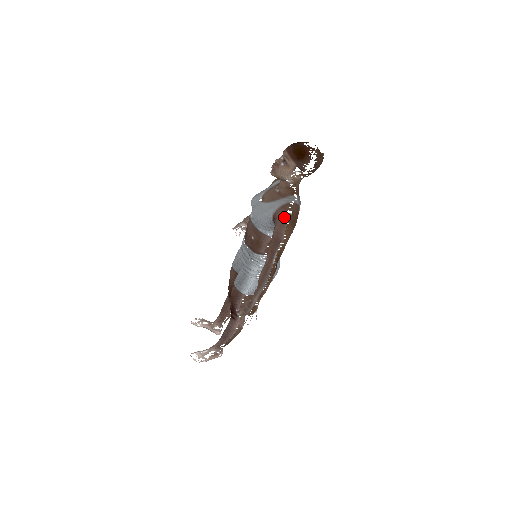
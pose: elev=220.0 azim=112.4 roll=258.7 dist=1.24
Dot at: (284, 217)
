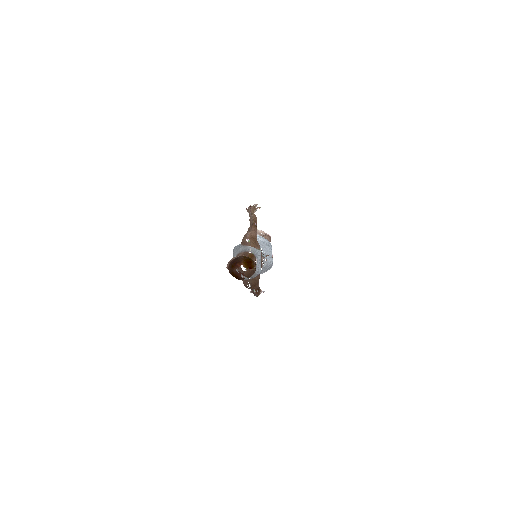
Dot at: (246, 287)
